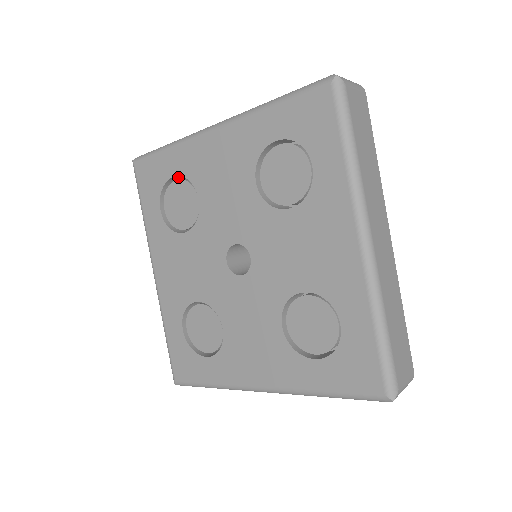
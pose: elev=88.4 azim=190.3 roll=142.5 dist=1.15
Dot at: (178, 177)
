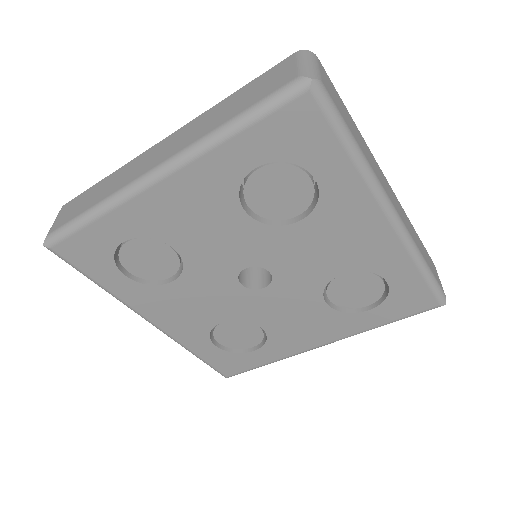
Dot at: occluded
